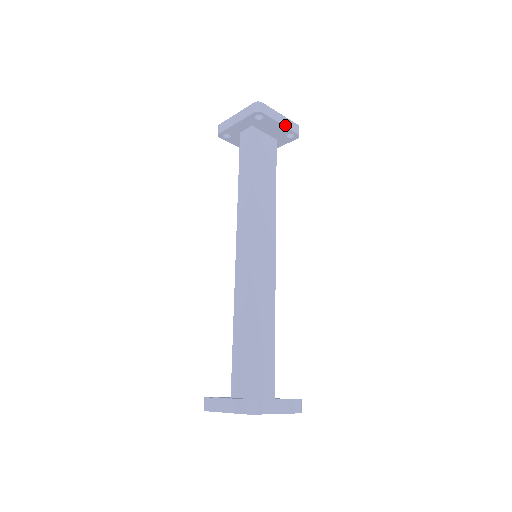
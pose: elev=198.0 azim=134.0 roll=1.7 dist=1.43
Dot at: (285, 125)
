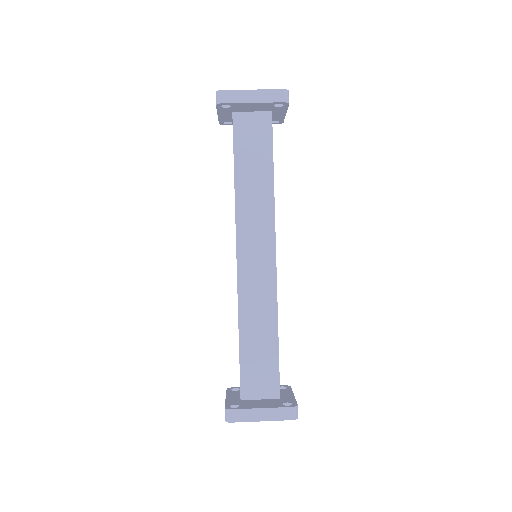
Dot at: (260, 101)
